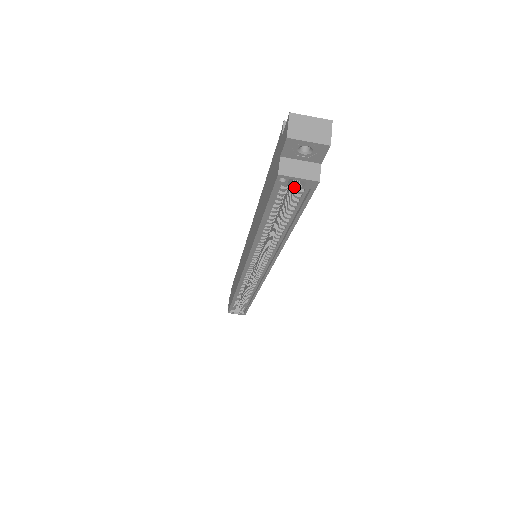
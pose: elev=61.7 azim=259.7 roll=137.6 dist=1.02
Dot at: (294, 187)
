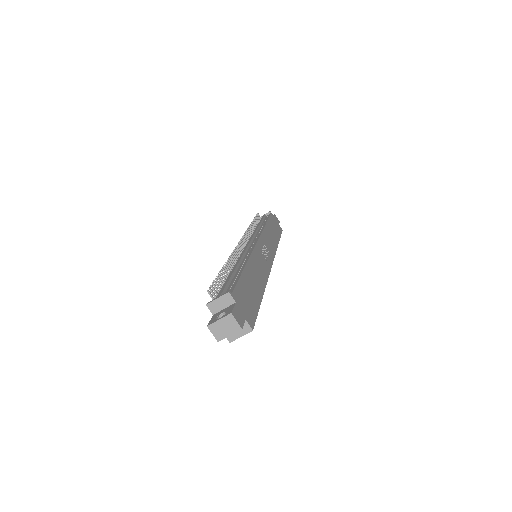
Dot at: occluded
